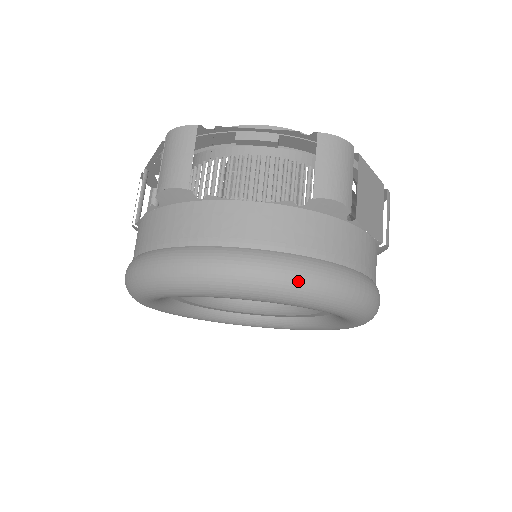
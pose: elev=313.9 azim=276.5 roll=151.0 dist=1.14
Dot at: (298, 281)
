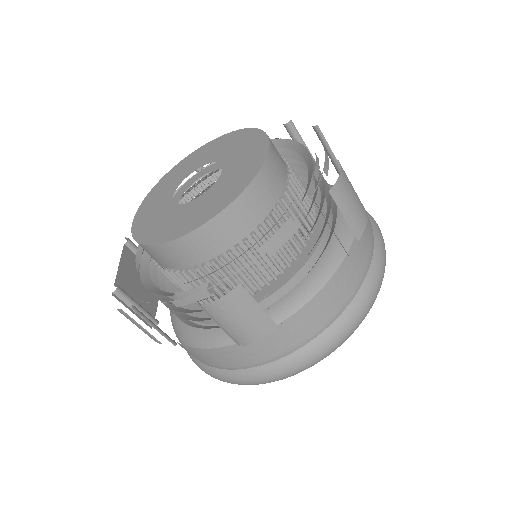
Dot at: (378, 292)
